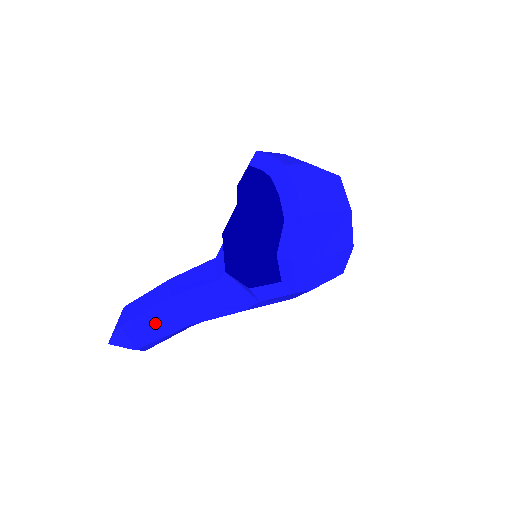
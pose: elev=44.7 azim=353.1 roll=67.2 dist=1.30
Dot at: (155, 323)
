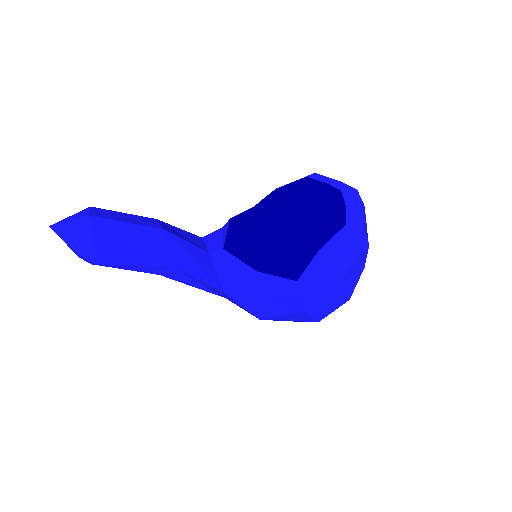
Dot at: (134, 240)
